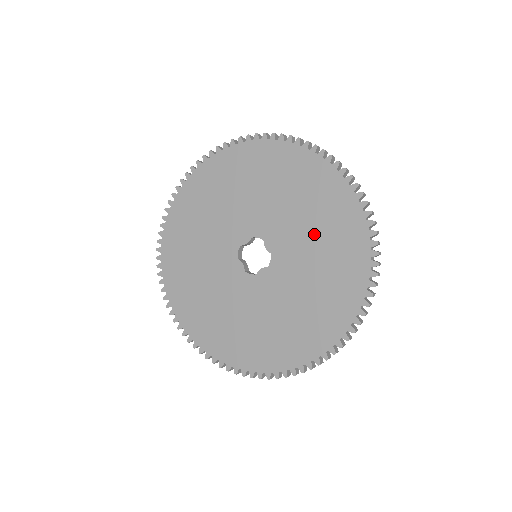
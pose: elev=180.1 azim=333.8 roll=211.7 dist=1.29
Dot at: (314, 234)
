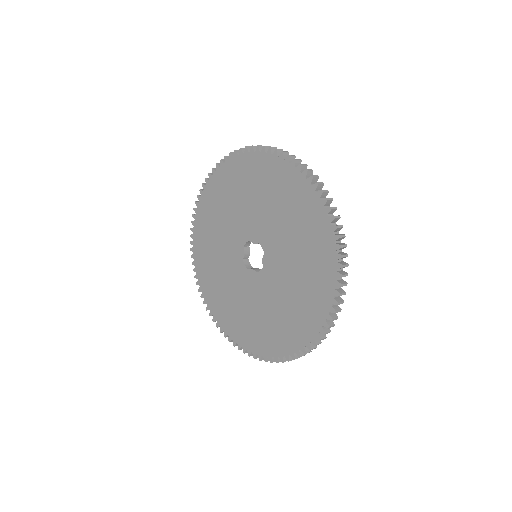
Dot at: (294, 285)
